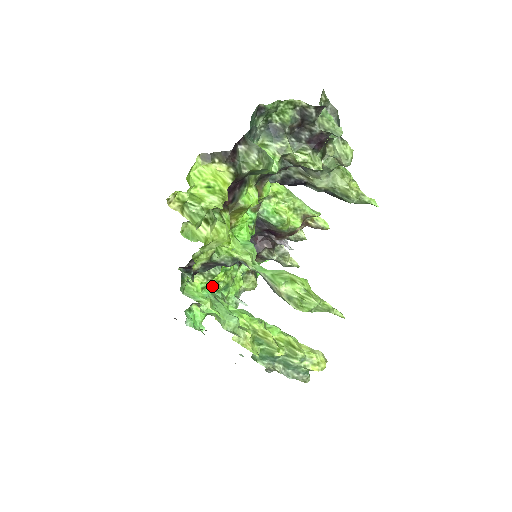
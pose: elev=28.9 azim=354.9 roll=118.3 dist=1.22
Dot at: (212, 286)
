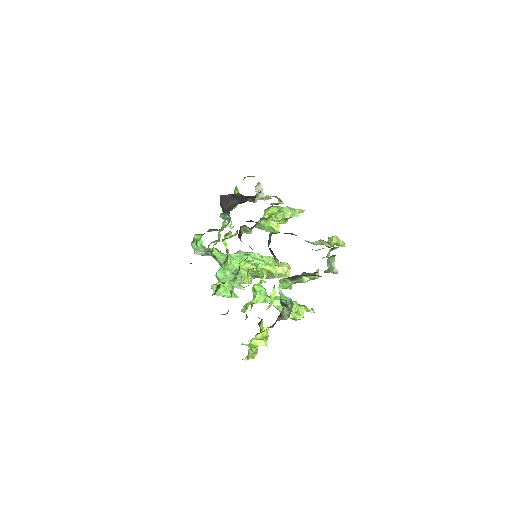
Dot at: (215, 243)
